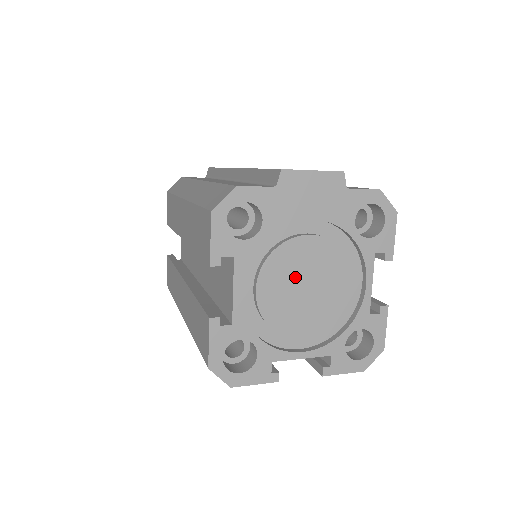
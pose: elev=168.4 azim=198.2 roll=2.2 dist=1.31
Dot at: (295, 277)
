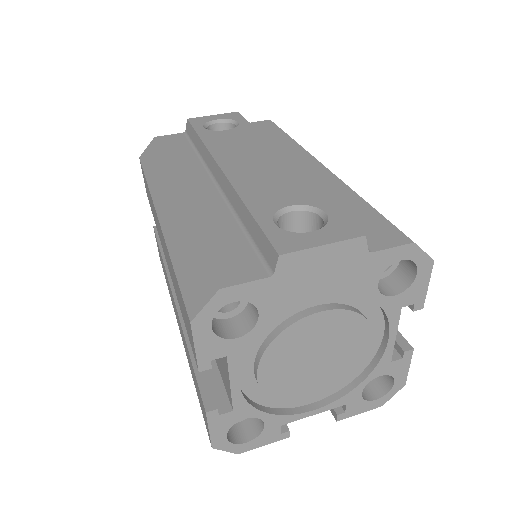
Dot at: (303, 354)
